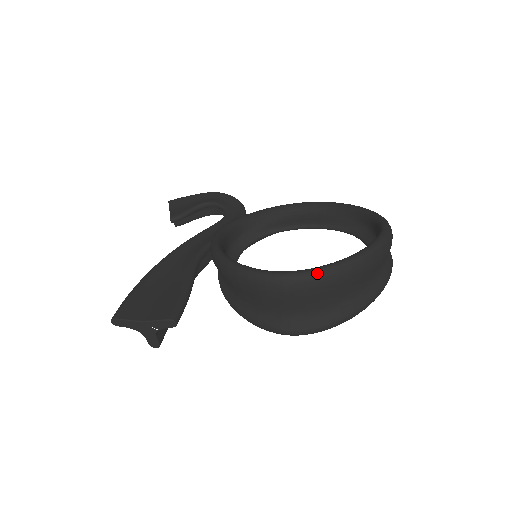
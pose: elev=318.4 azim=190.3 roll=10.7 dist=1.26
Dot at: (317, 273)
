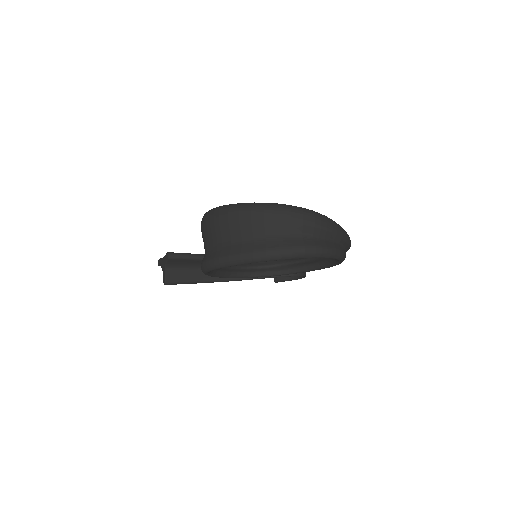
Dot at: (219, 207)
